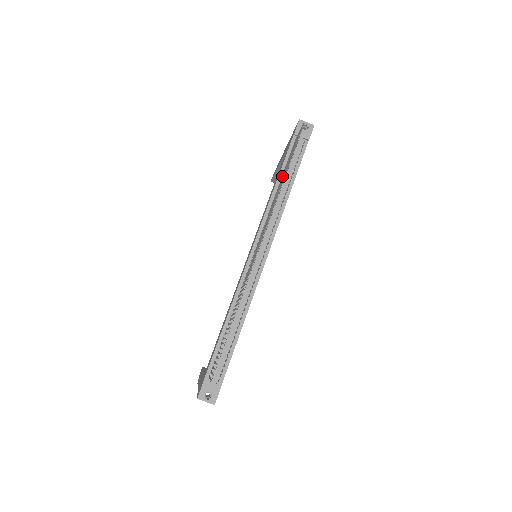
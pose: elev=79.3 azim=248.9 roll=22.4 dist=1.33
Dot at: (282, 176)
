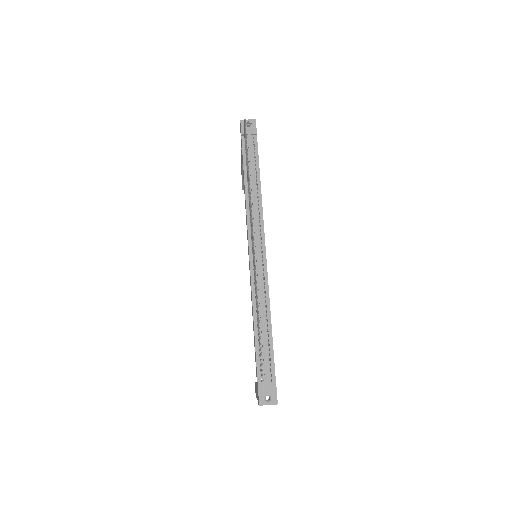
Dot at: occluded
